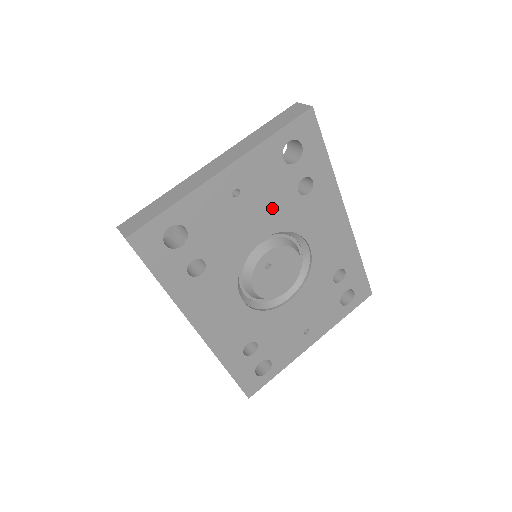
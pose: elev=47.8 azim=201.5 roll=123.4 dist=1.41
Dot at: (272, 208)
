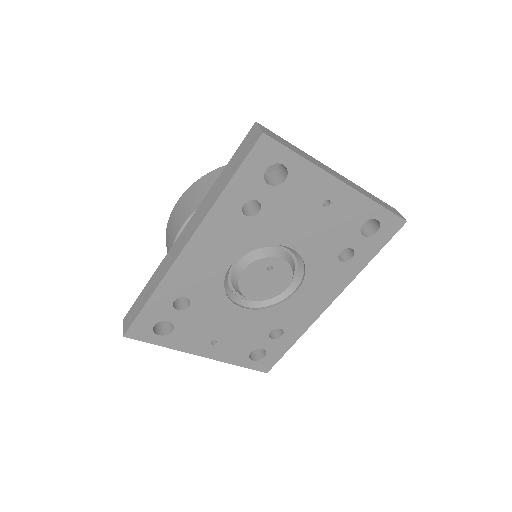
Dot at: (321, 240)
